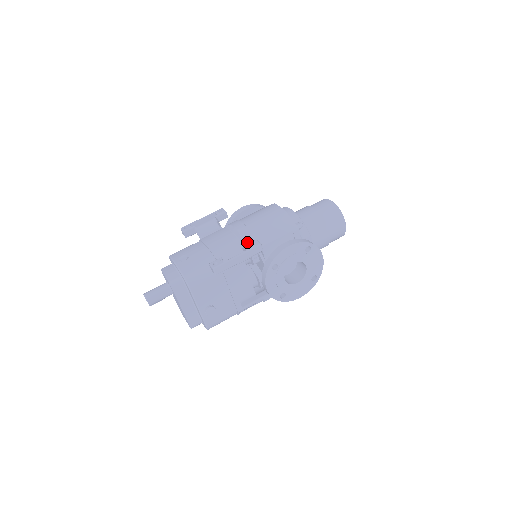
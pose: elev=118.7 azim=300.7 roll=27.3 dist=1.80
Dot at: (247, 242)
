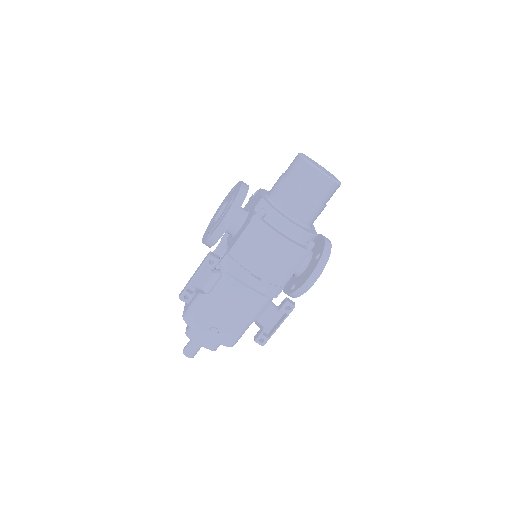
Dot at: (270, 295)
